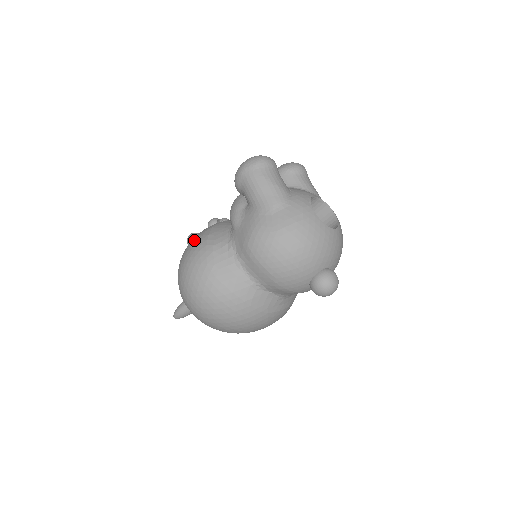
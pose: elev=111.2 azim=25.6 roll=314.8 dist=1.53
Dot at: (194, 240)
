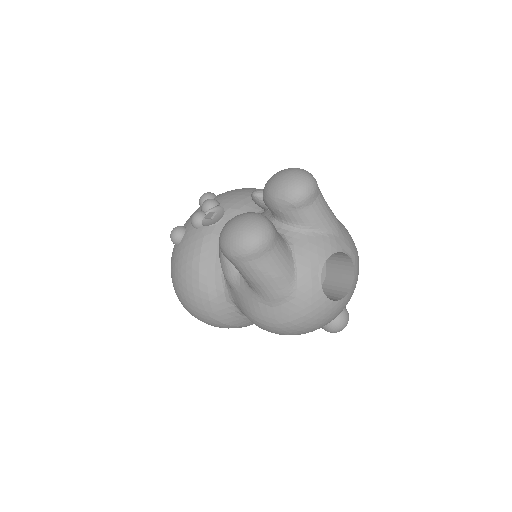
Dot at: (182, 268)
